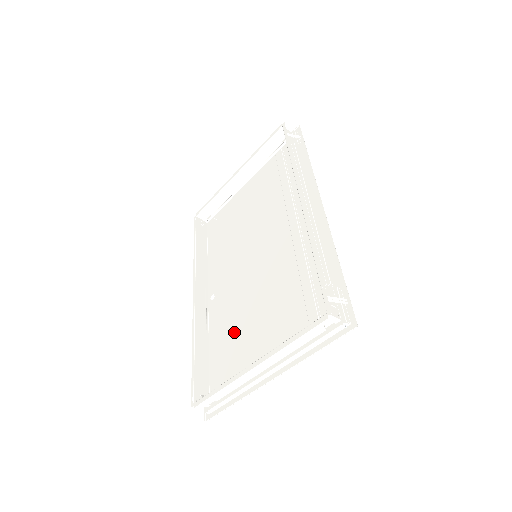
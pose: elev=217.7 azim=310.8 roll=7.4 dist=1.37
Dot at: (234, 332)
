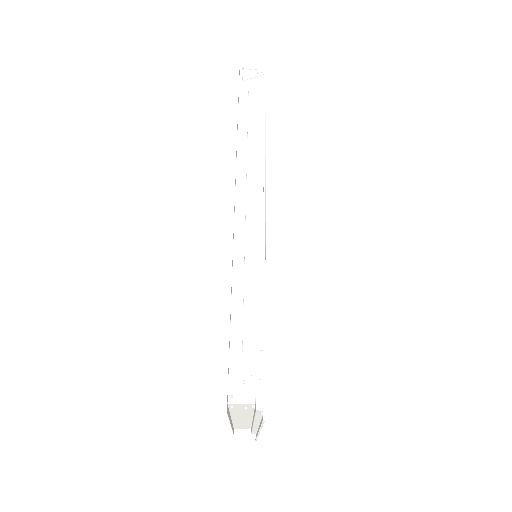
Dot at: occluded
